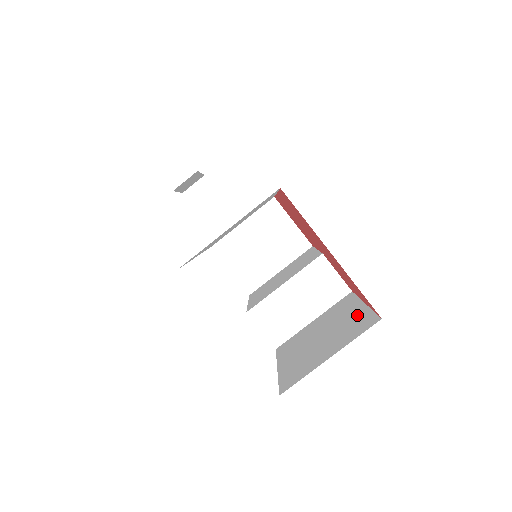
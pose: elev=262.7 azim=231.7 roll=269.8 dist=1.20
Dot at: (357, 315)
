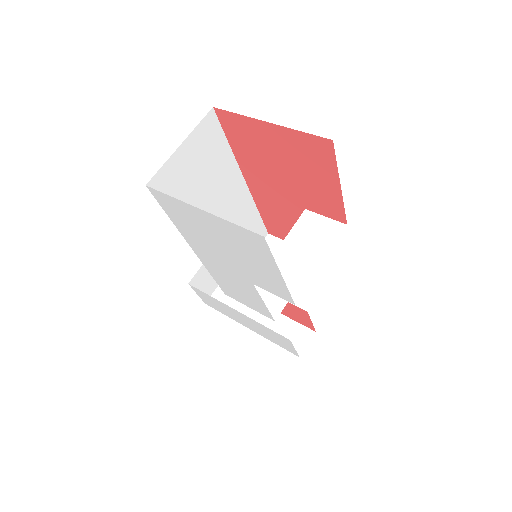
Dot at: occluded
